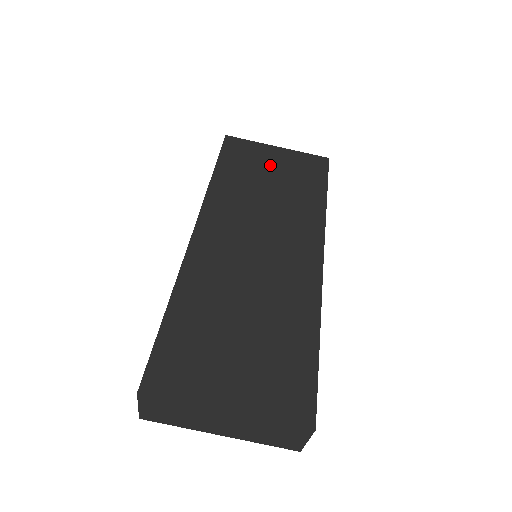
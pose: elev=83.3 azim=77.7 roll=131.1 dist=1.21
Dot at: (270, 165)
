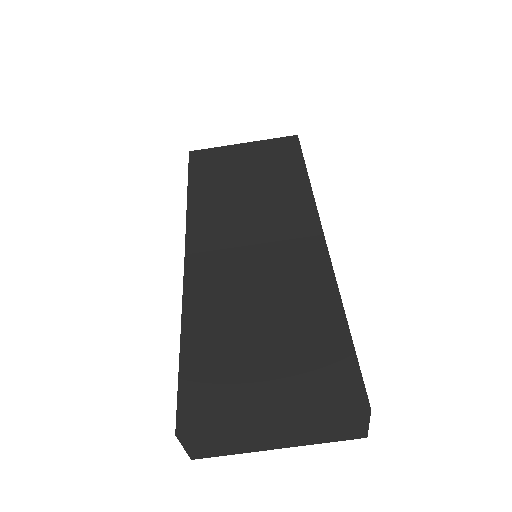
Dot at: (241, 163)
